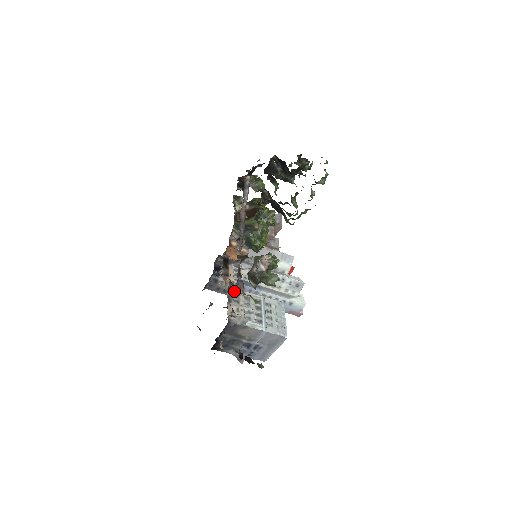
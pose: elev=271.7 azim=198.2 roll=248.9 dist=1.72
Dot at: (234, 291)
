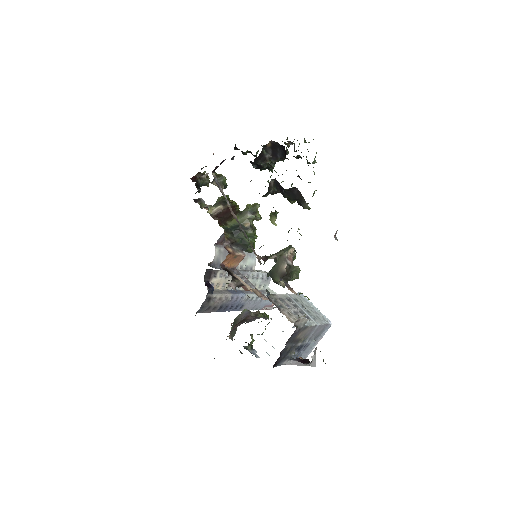
Dot at: (270, 297)
